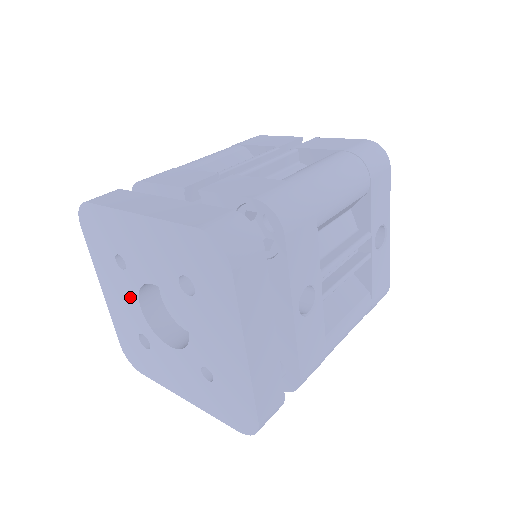
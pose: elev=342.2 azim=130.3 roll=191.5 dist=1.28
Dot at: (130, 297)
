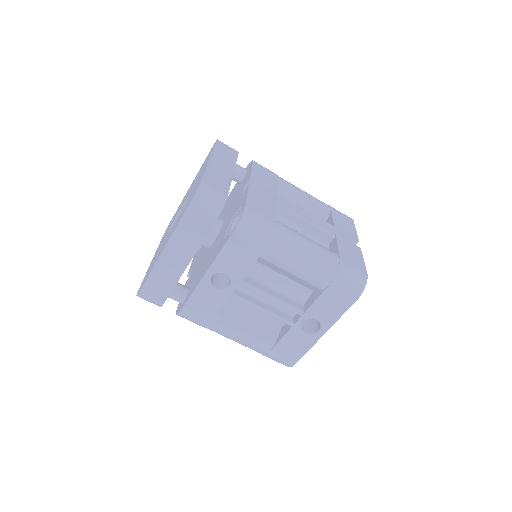
Dot at: (186, 196)
